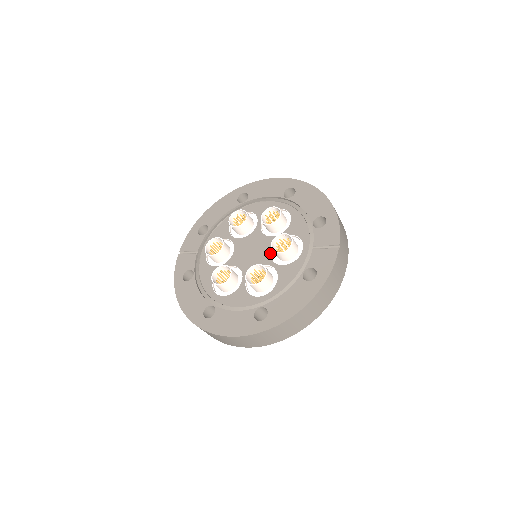
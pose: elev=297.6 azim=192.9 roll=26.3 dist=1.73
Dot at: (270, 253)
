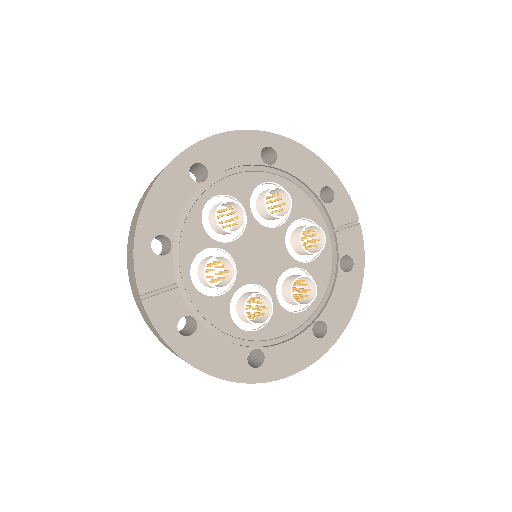
Dot at: (288, 251)
